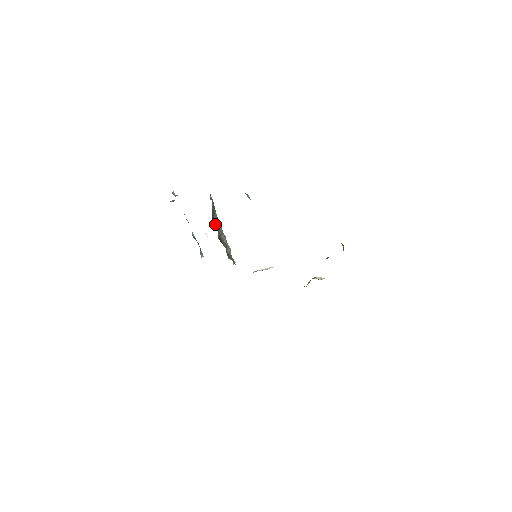
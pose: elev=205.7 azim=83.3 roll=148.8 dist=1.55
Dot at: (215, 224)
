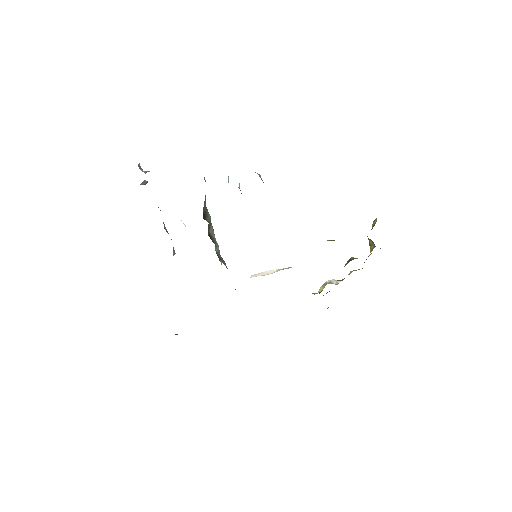
Dot at: (205, 215)
